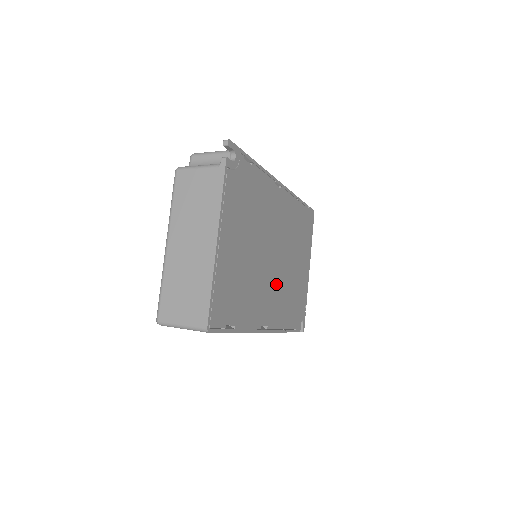
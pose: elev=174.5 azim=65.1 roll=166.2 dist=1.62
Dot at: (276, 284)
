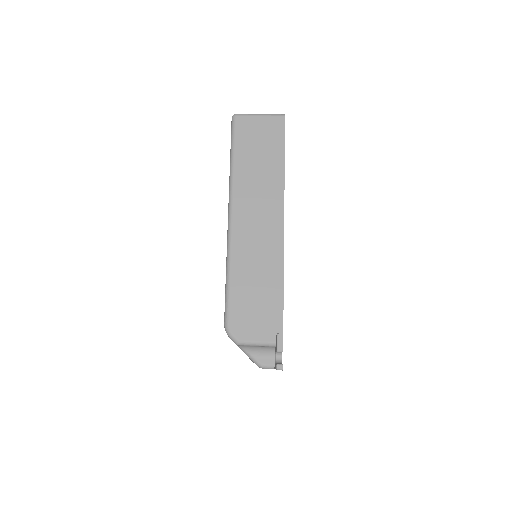
Dot at: occluded
